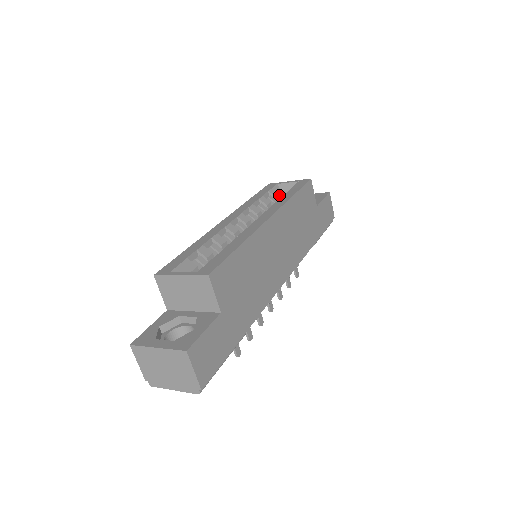
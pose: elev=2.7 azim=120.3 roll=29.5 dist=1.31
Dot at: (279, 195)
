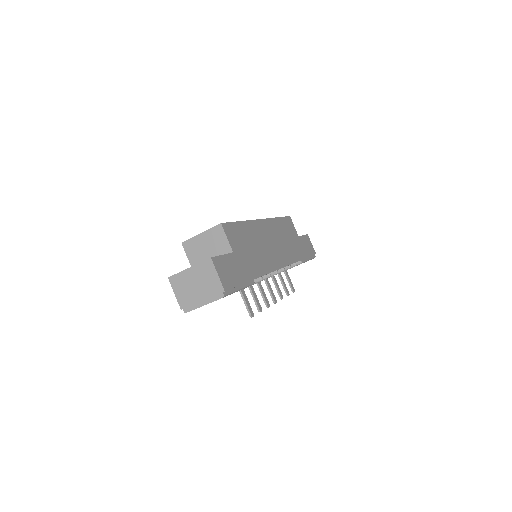
Dot at: occluded
